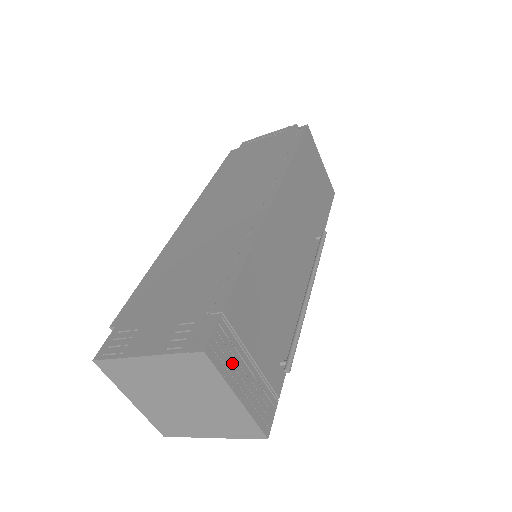
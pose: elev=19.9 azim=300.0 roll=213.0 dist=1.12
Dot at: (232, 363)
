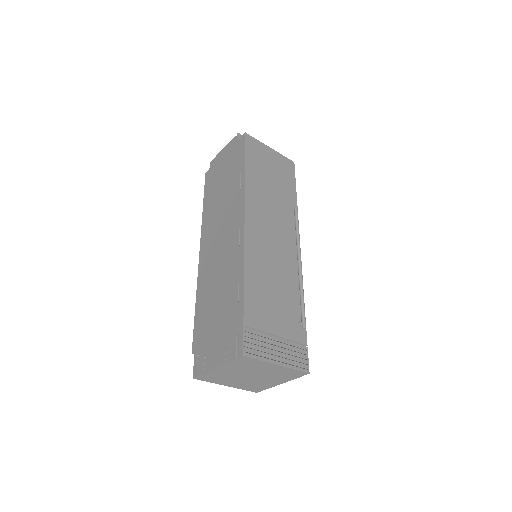
Dot at: (264, 349)
